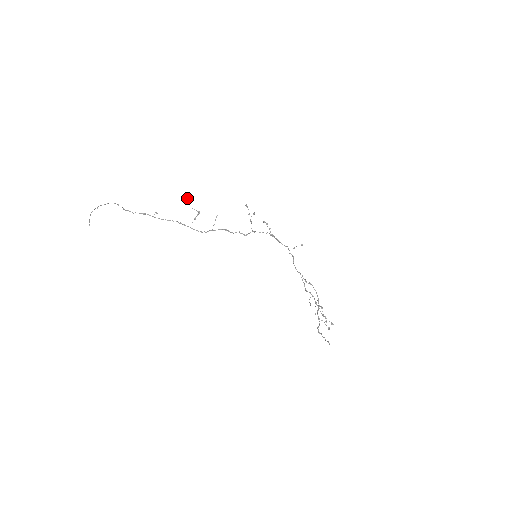
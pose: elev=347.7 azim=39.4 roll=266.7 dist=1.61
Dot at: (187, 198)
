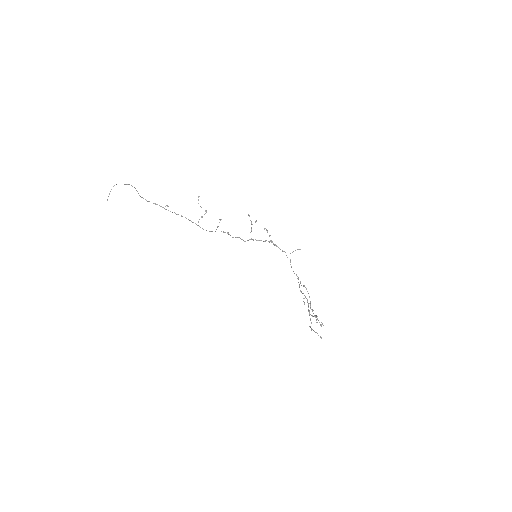
Dot at: (198, 196)
